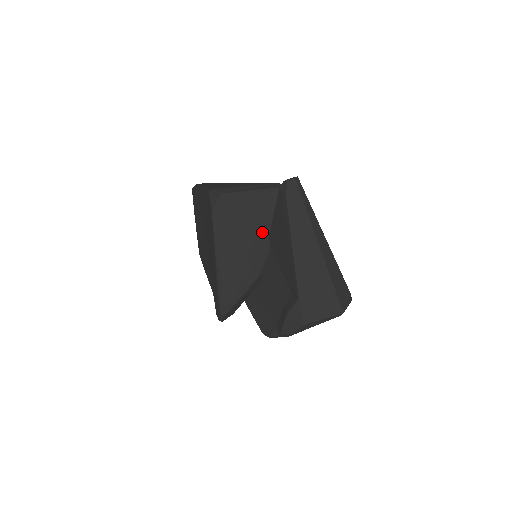
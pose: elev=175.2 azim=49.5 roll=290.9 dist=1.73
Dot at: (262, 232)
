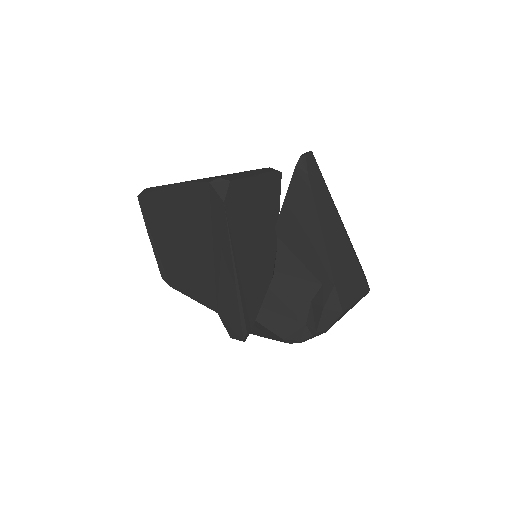
Dot at: (269, 223)
